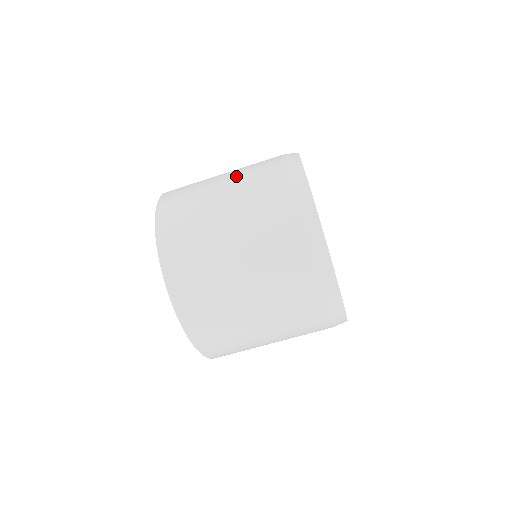
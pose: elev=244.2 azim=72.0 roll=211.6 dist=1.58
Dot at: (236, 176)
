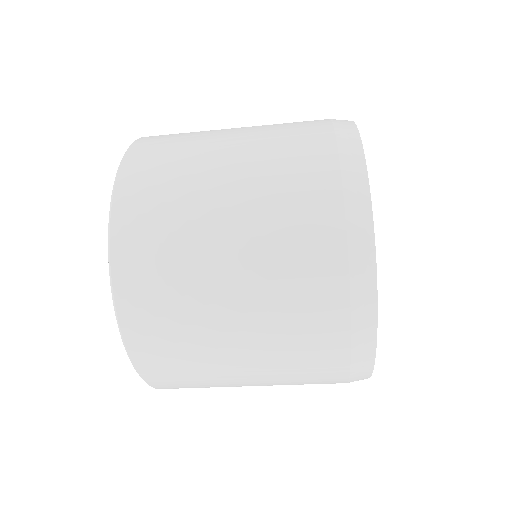
Dot at: (253, 209)
